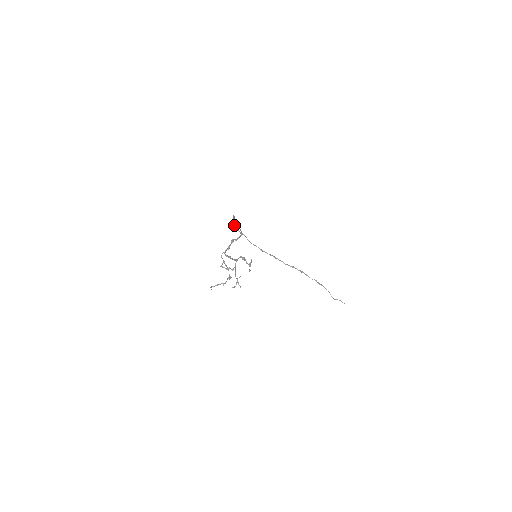
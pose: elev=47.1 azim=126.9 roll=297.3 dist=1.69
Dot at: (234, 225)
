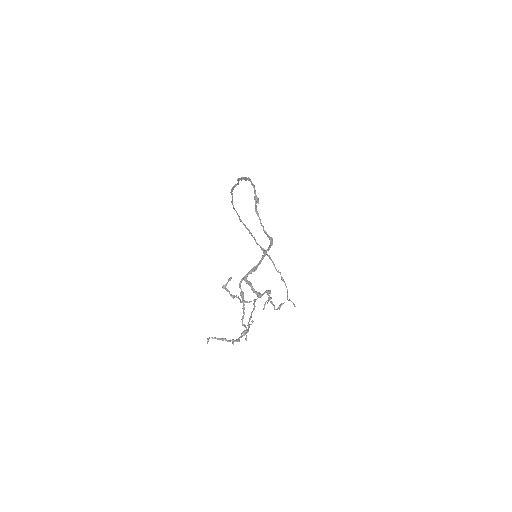
Dot at: (255, 208)
